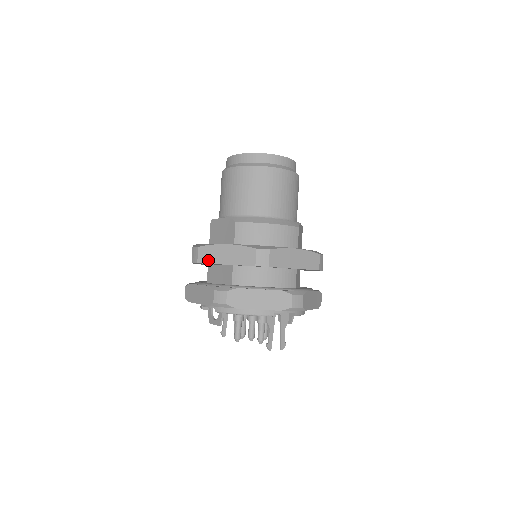
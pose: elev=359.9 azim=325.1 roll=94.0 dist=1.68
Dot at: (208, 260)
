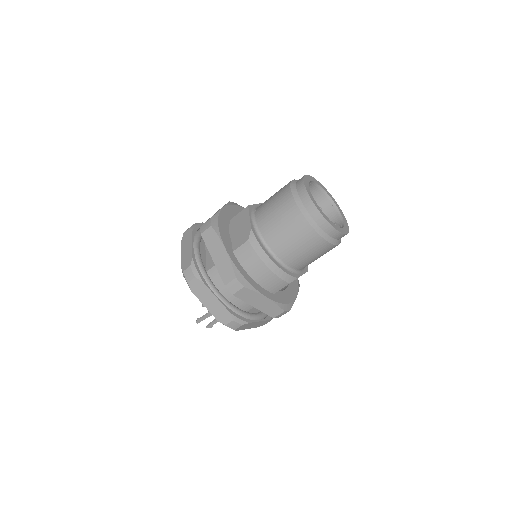
Dot at: (207, 242)
